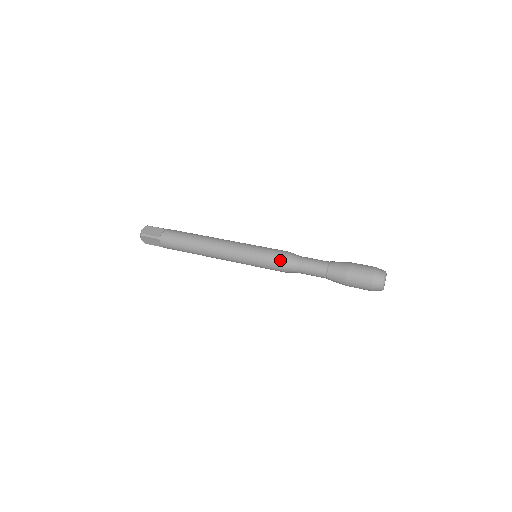
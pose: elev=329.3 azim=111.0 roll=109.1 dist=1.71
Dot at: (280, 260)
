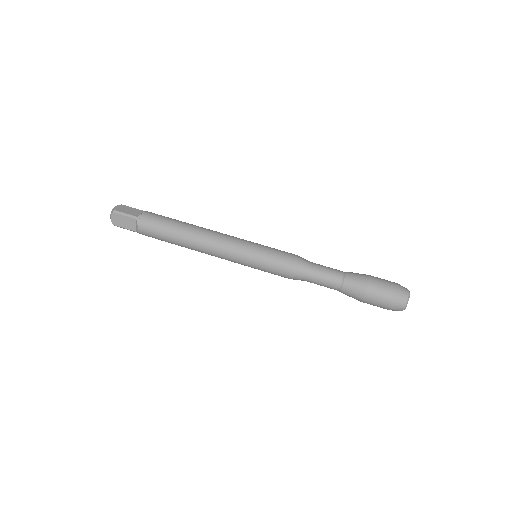
Dot at: (289, 260)
